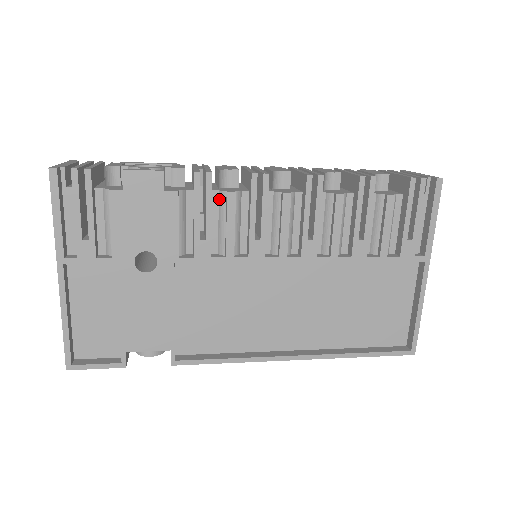
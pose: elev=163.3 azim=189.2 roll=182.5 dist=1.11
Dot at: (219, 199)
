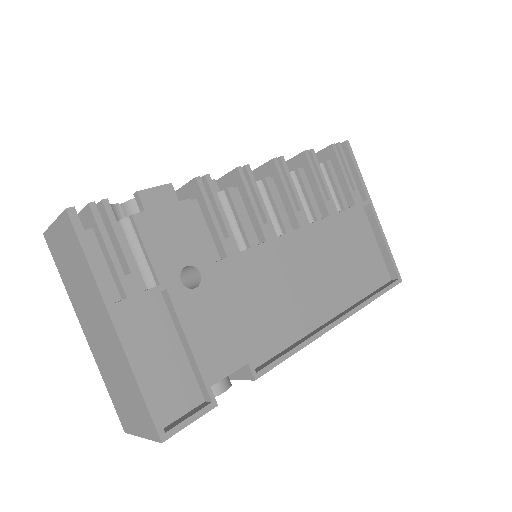
Dot at: occluded
